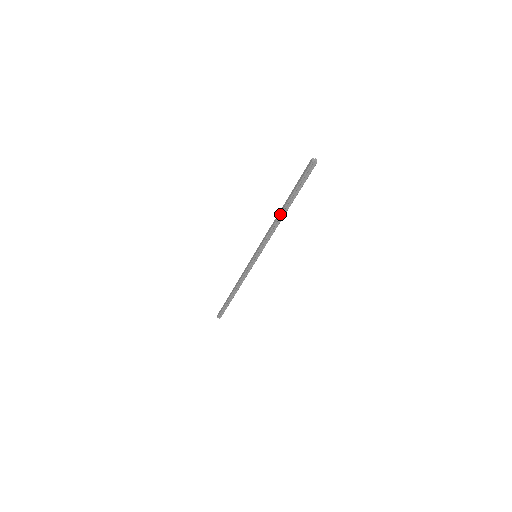
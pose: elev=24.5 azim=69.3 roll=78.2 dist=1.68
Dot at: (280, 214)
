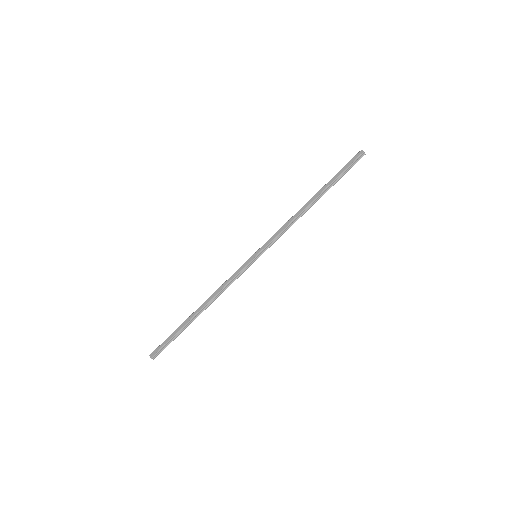
Dot at: (310, 203)
